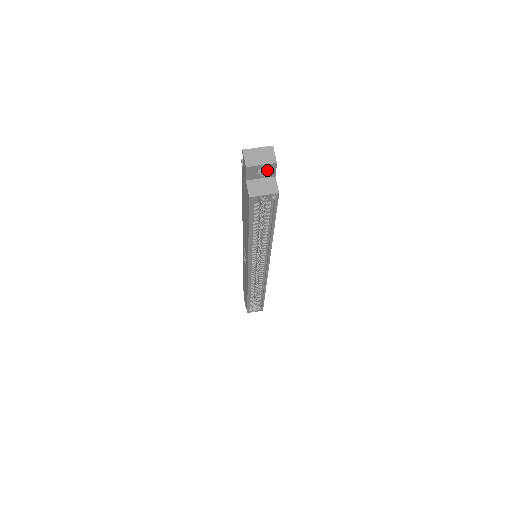
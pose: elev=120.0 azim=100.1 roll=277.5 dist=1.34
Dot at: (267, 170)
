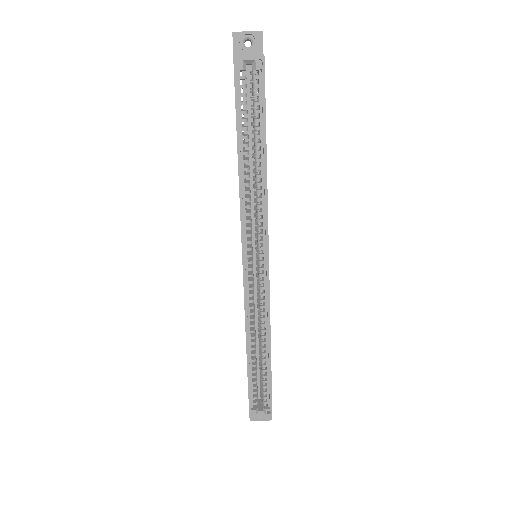
Dot at: (254, 43)
